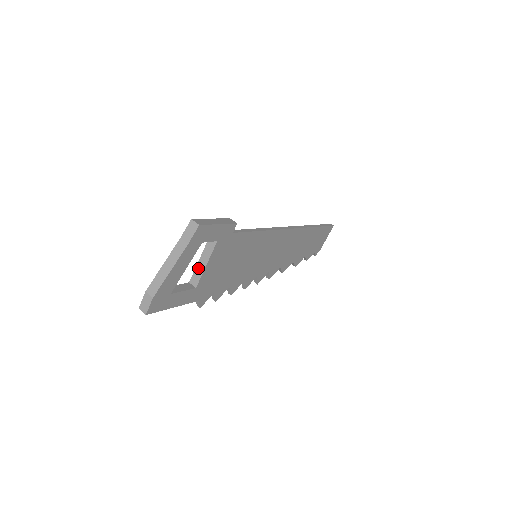
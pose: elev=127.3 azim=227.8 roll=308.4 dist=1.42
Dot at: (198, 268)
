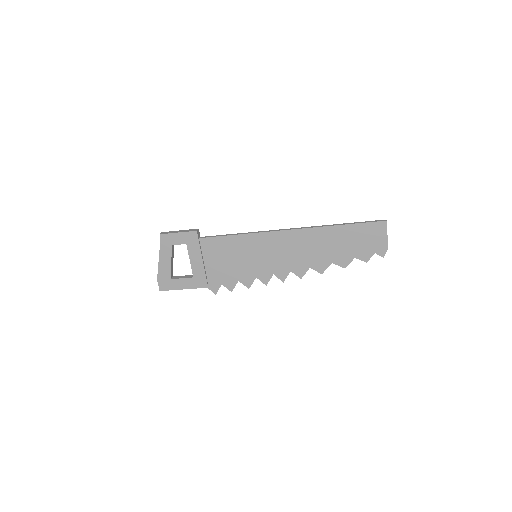
Dot at: occluded
